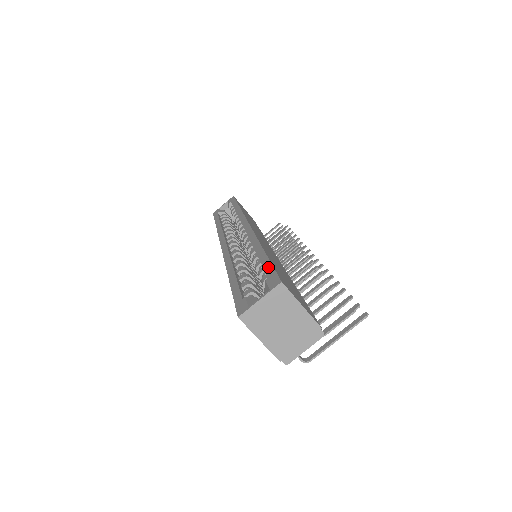
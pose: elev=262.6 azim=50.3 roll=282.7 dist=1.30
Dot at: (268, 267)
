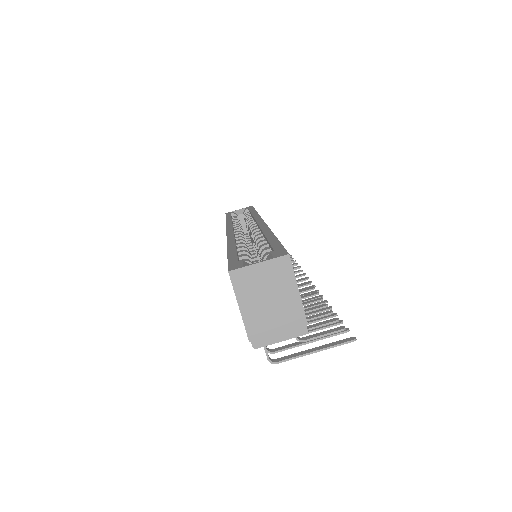
Dot at: (276, 244)
